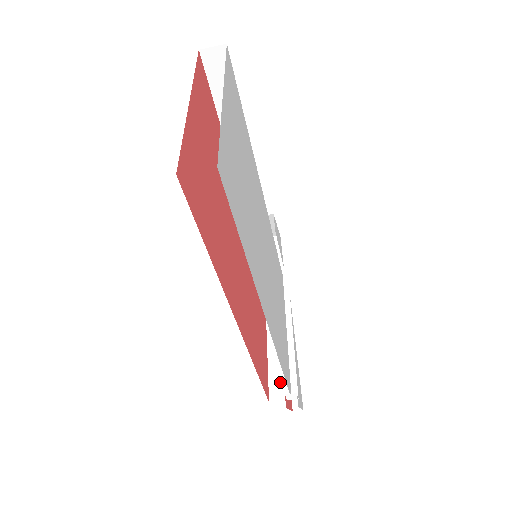
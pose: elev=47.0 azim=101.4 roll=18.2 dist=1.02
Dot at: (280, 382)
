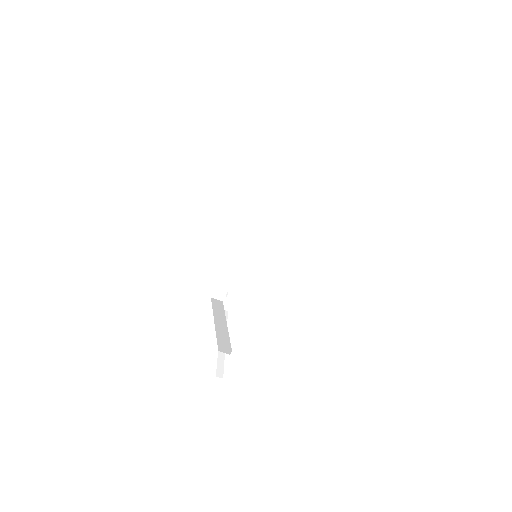
Dot at: (225, 345)
